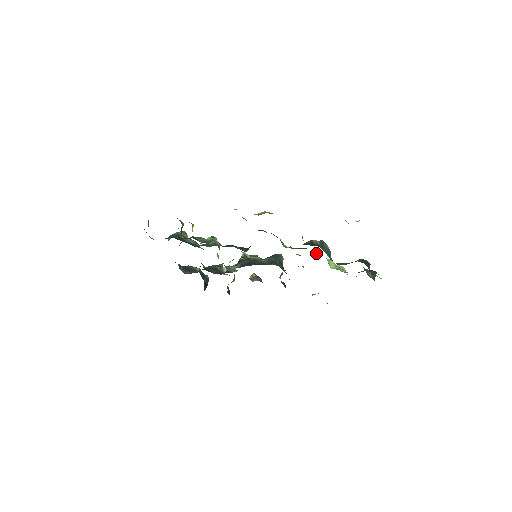
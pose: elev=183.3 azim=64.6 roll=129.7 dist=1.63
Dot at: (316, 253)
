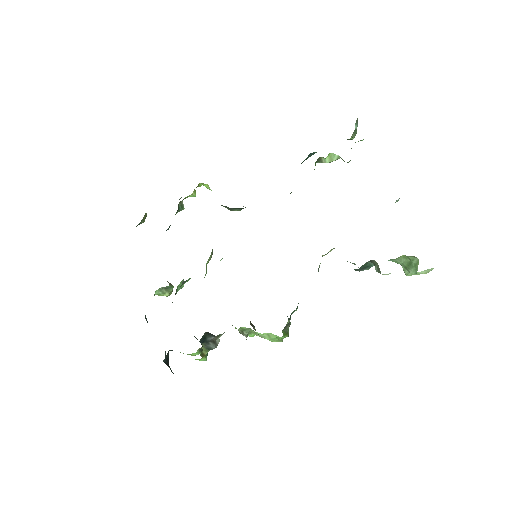
Dot at: occluded
